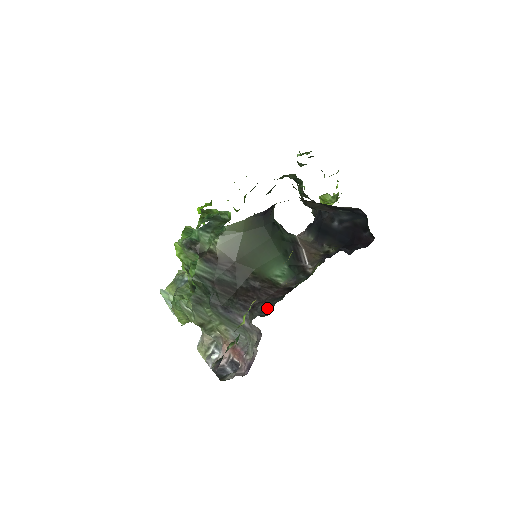
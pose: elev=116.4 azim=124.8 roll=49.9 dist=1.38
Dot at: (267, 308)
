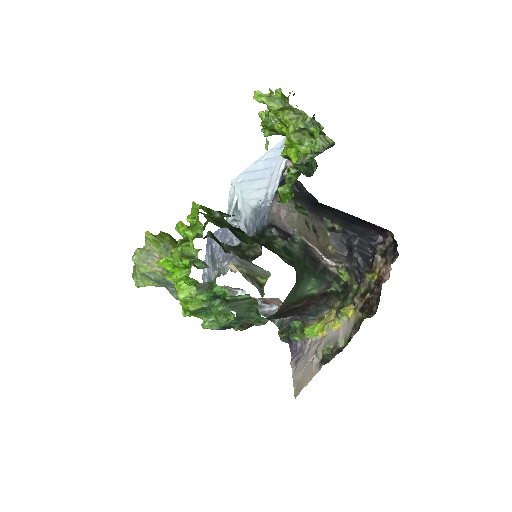
Dot at: (315, 315)
